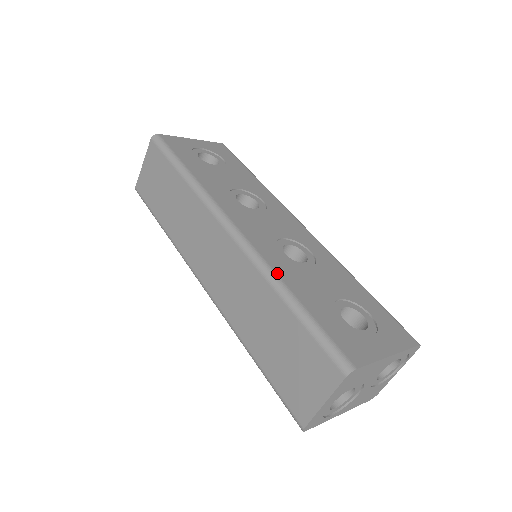
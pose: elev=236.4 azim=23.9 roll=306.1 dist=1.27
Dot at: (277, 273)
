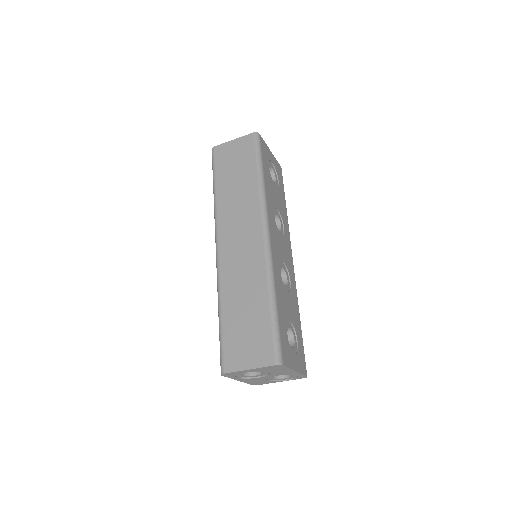
Dot at: (275, 282)
